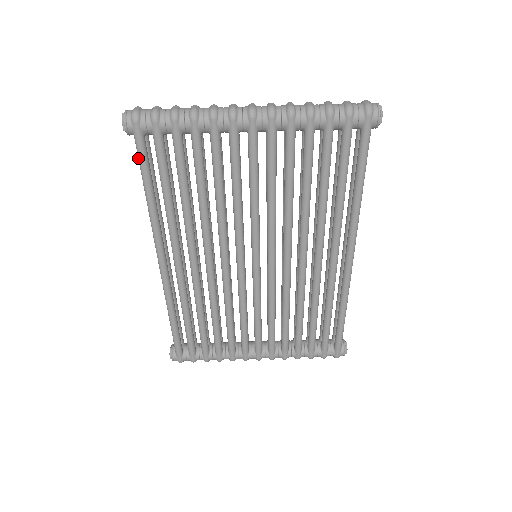
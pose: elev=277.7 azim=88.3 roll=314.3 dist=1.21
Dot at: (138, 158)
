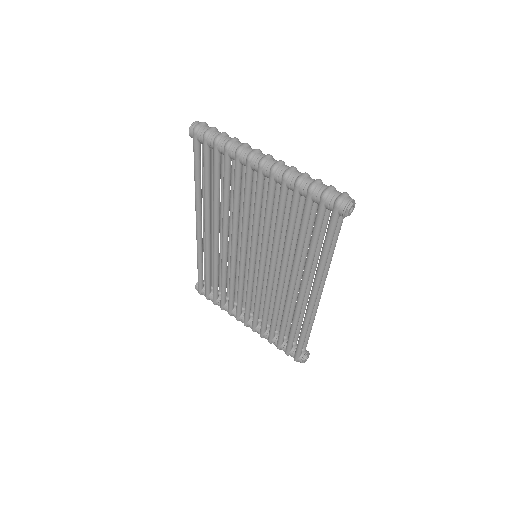
Dot at: (194, 155)
